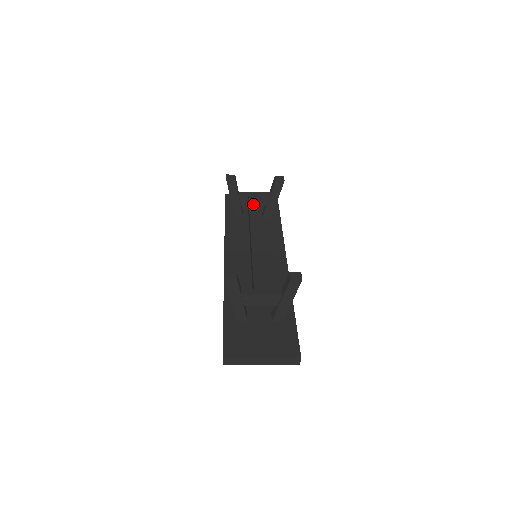
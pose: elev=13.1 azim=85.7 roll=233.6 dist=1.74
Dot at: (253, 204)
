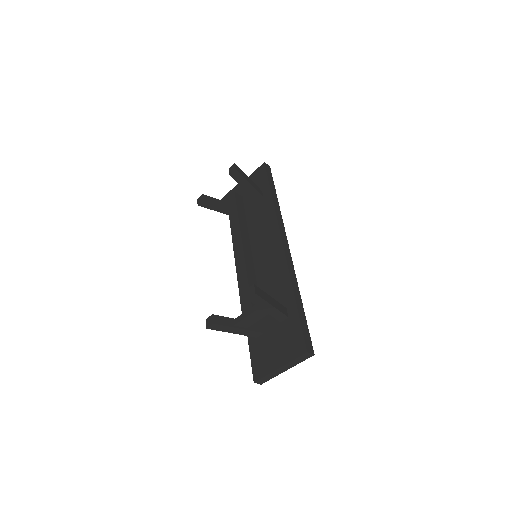
Dot at: (231, 208)
